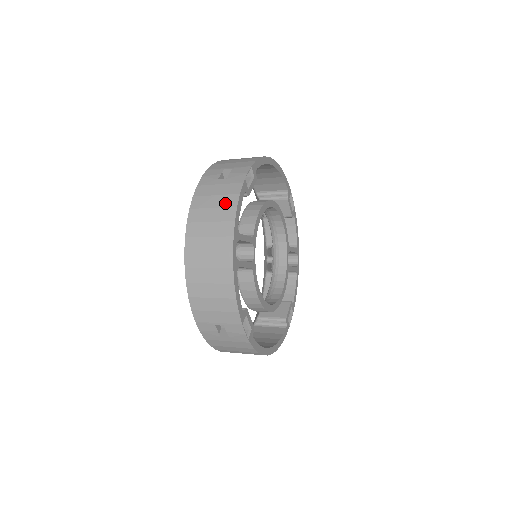
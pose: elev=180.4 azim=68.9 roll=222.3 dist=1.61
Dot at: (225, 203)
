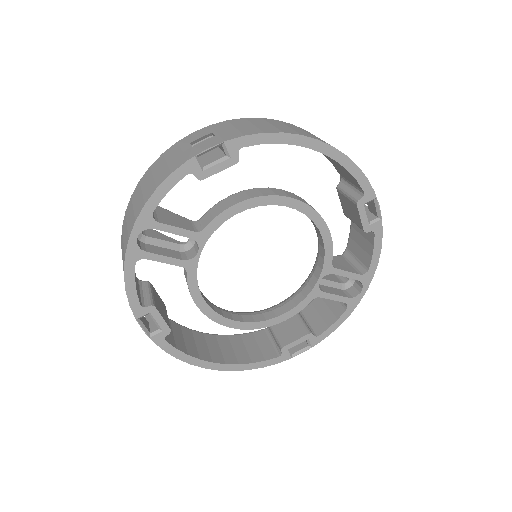
Dot at: (159, 177)
